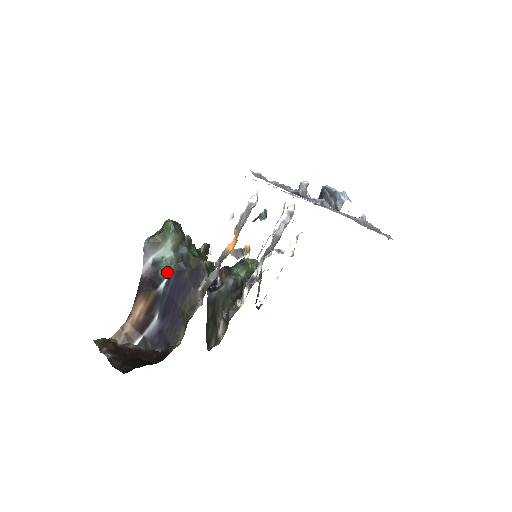
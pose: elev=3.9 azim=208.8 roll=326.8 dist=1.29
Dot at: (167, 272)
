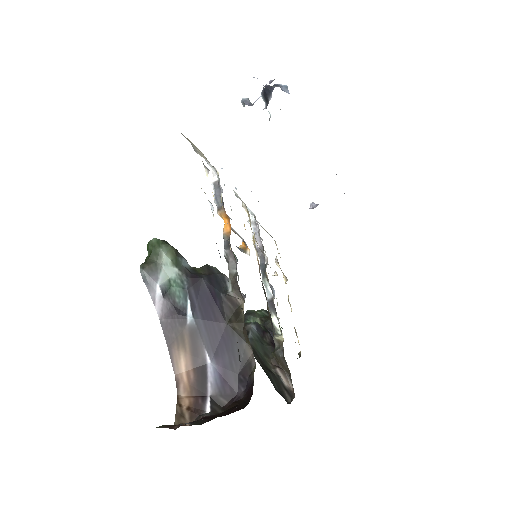
Dot at: (184, 295)
